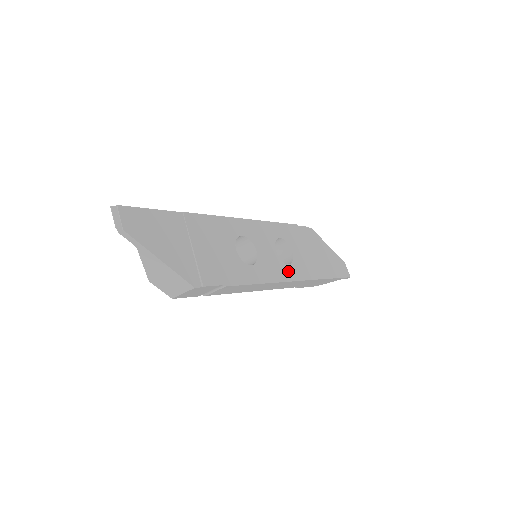
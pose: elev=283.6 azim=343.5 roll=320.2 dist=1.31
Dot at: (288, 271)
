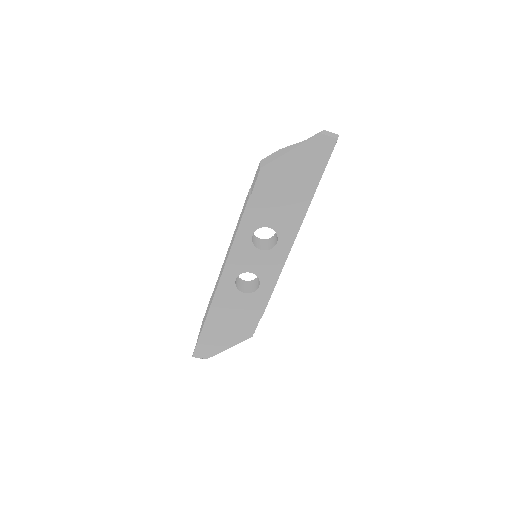
Dot at: (281, 248)
